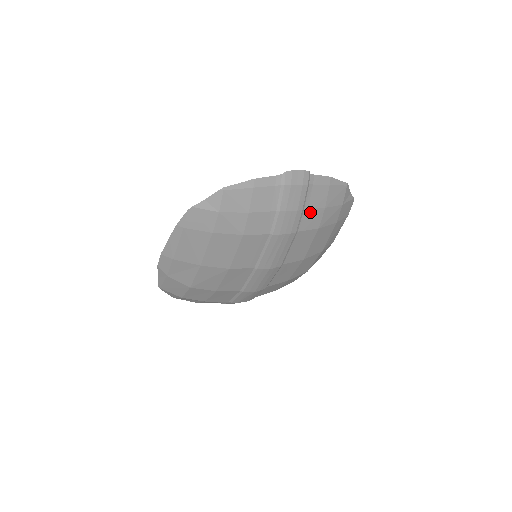
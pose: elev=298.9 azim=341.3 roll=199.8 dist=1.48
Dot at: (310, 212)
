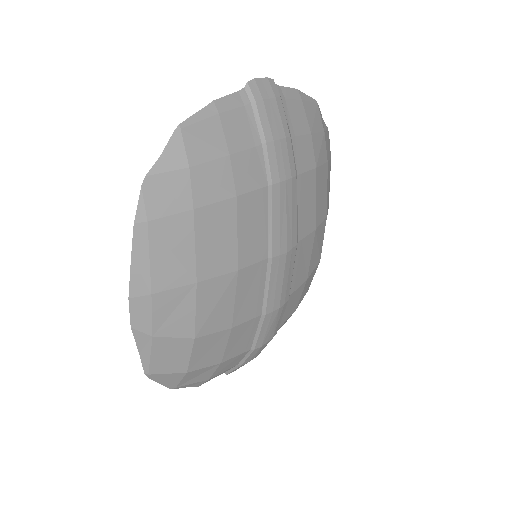
Dot at: (298, 142)
